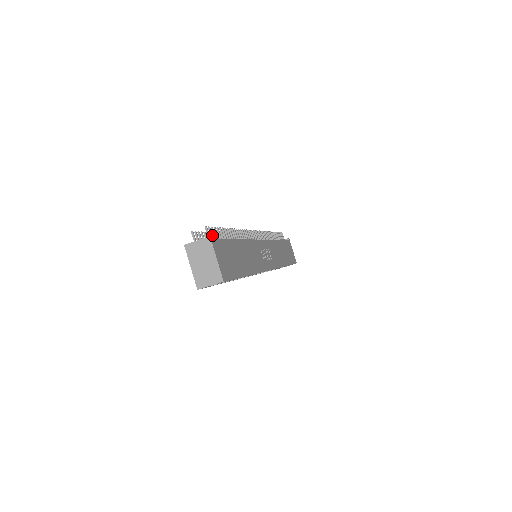
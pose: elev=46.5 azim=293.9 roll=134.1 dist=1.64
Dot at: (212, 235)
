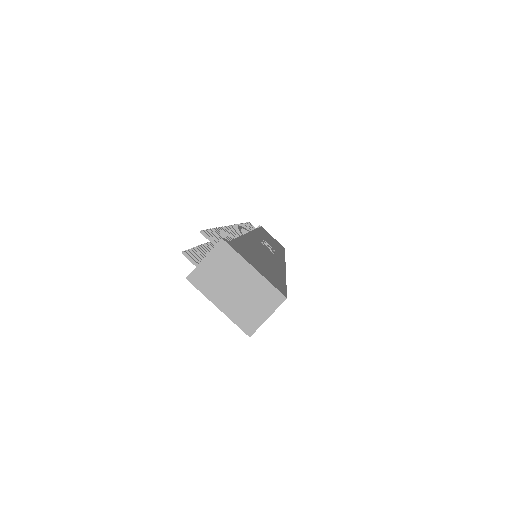
Dot at: (216, 240)
